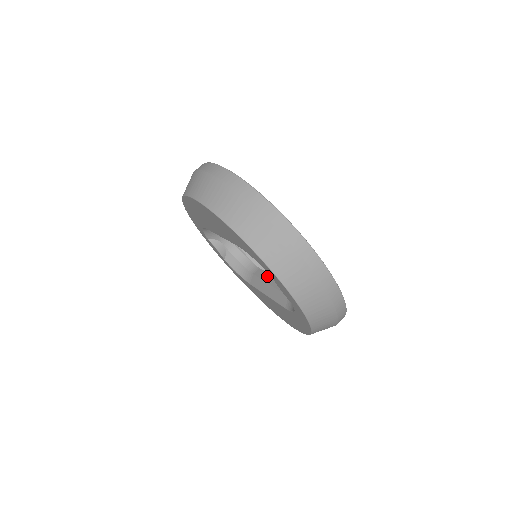
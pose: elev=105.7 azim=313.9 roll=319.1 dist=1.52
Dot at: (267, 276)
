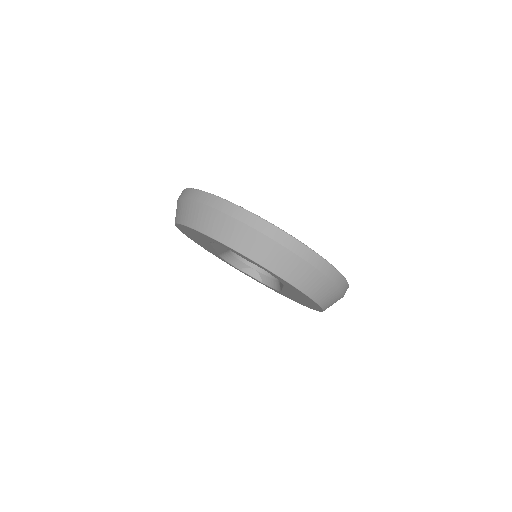
Dot at: occluded
